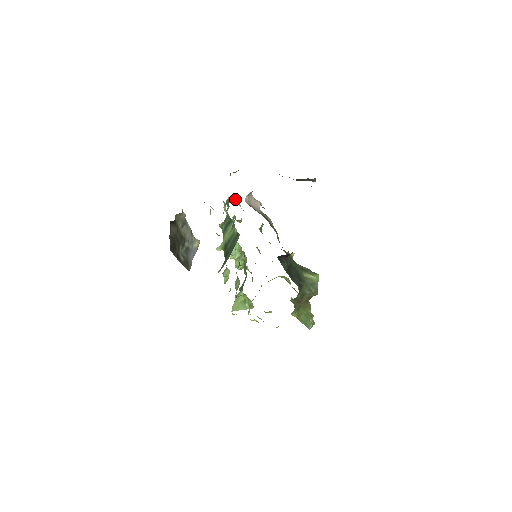
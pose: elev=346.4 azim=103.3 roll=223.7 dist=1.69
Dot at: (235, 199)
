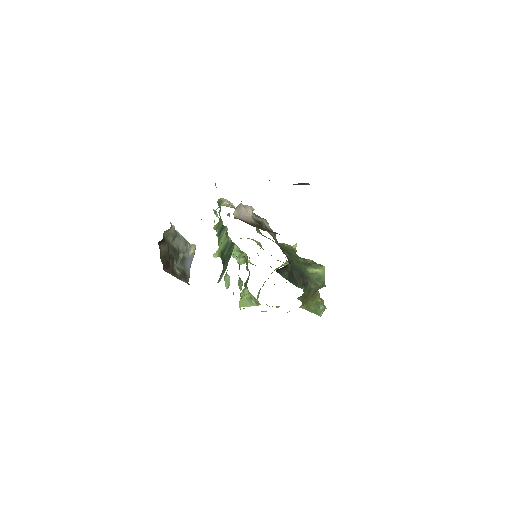
Dot at: (226, 200)
